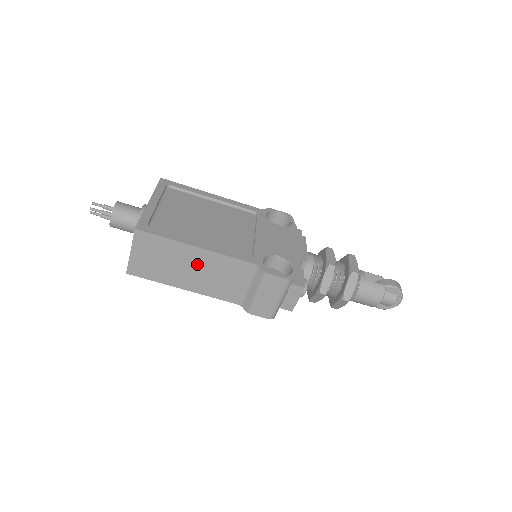
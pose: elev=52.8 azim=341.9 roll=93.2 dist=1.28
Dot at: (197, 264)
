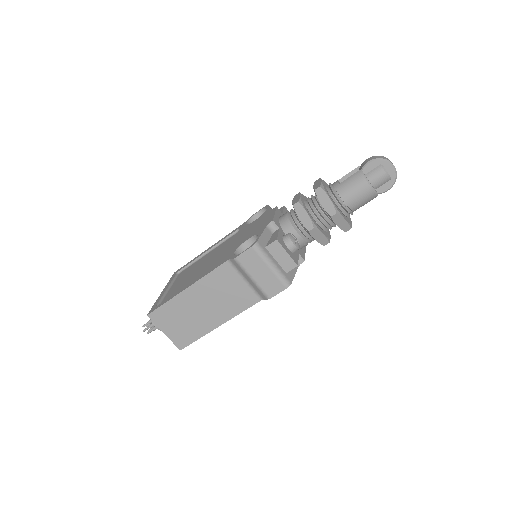
Dot at: (201, 300)
